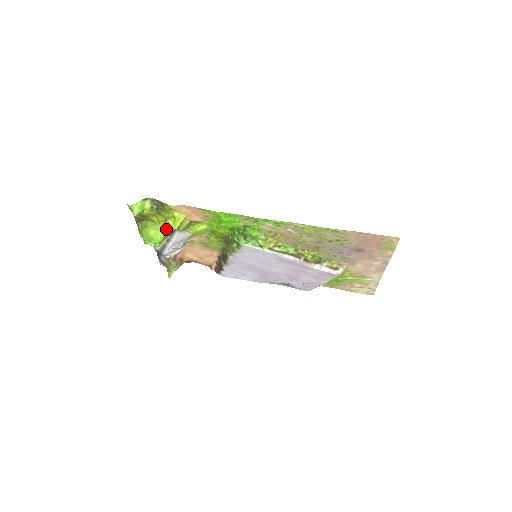
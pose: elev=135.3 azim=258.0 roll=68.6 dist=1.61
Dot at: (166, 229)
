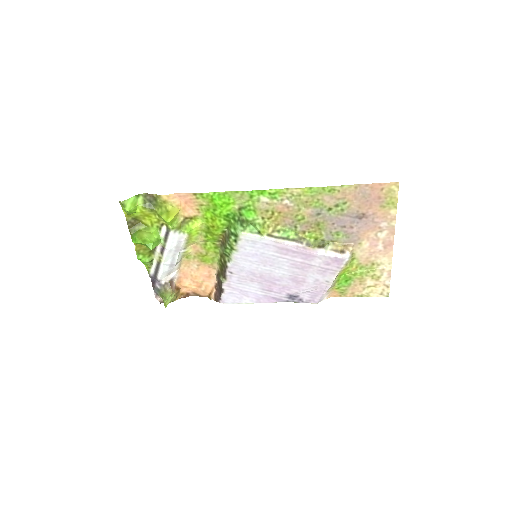
Dot at: (160, 232)
